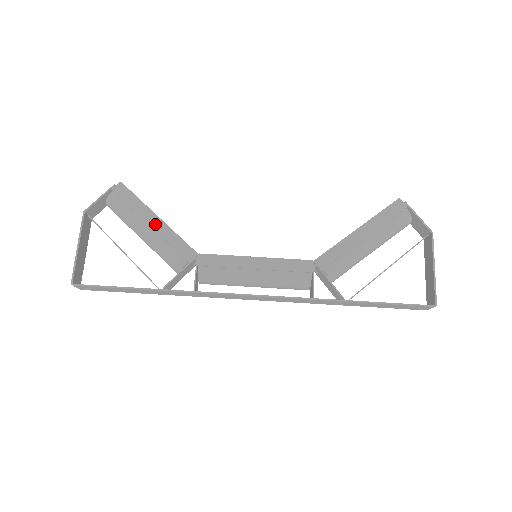
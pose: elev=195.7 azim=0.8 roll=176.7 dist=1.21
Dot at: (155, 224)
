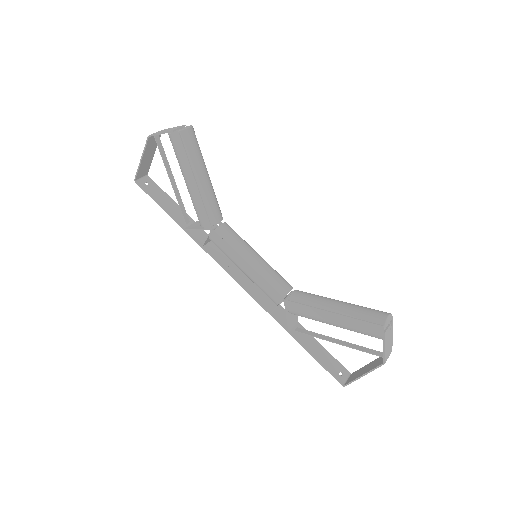
Dot at: (192, 186)
